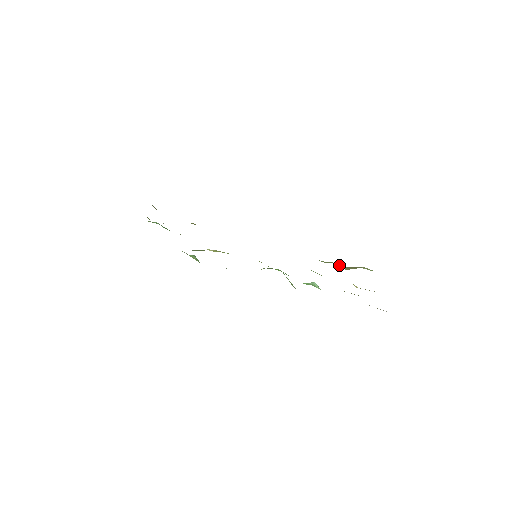
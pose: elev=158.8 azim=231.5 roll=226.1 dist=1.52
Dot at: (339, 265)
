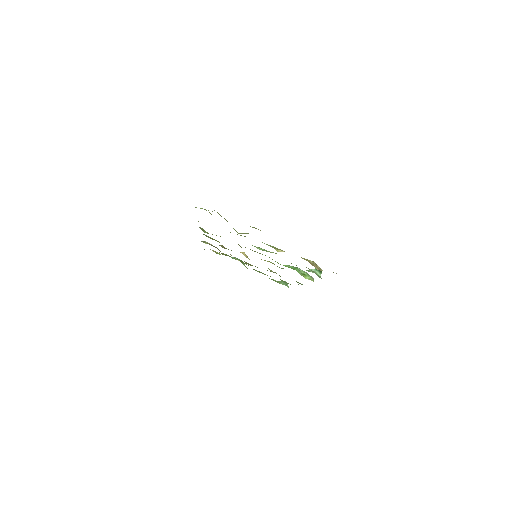
Dot at: occluded
